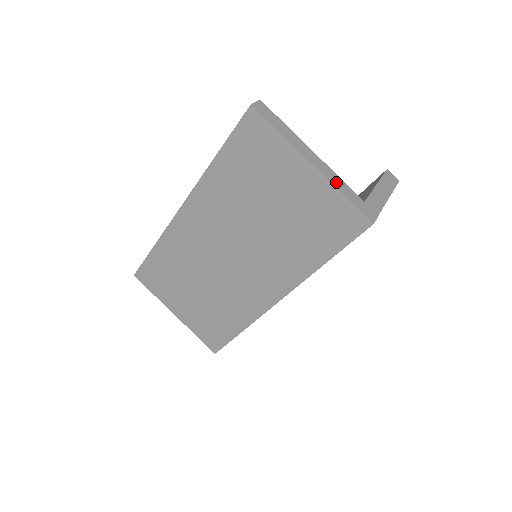
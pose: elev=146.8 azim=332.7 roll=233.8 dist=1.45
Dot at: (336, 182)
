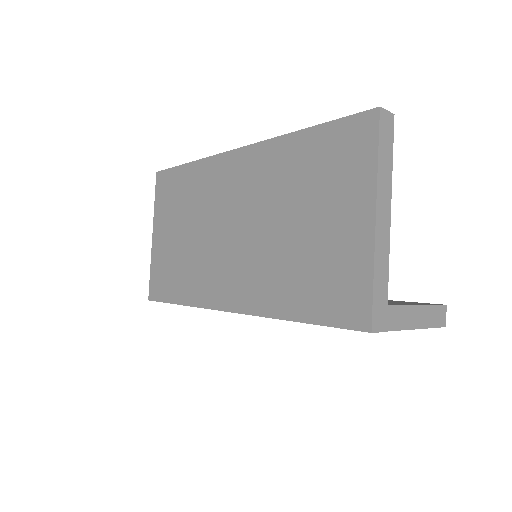
Dot at: (380, 258)
